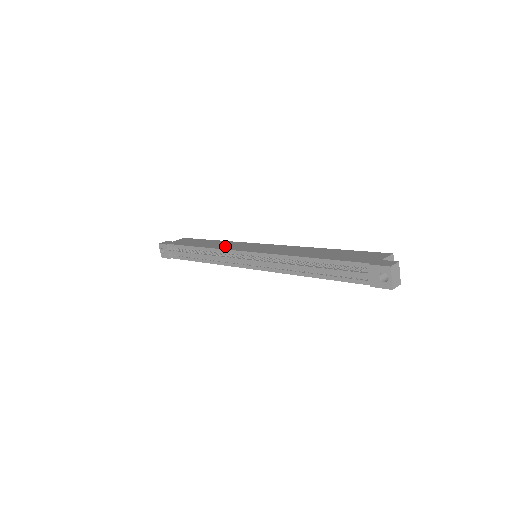
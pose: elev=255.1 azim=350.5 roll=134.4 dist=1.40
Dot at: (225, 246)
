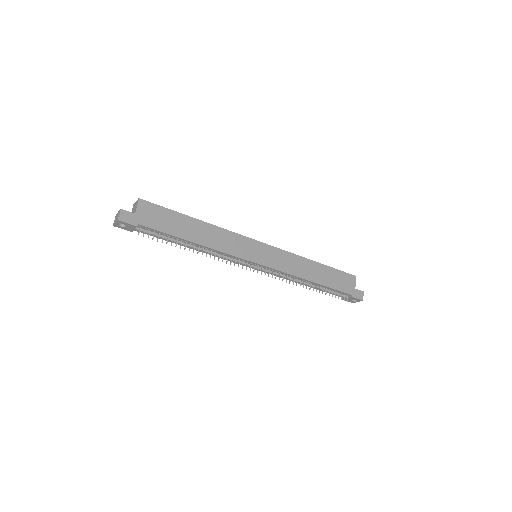
Dot at: (227, 246)
